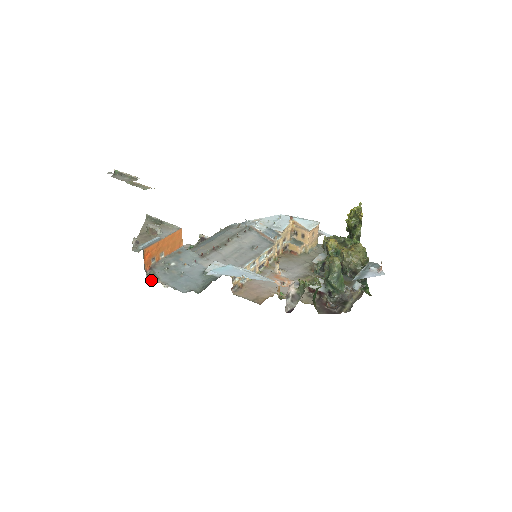
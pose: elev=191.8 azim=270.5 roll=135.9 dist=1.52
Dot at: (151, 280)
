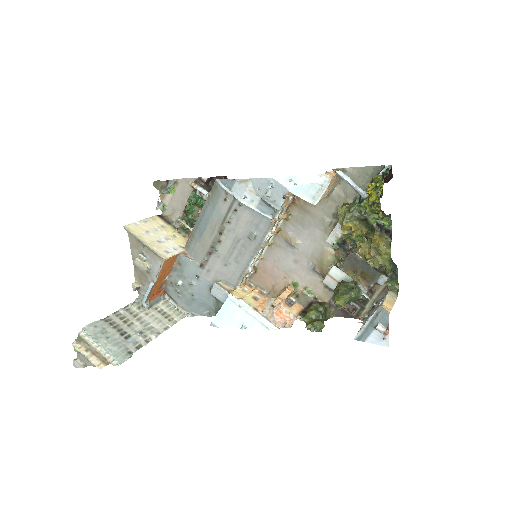
Dot at: (171, 304)
